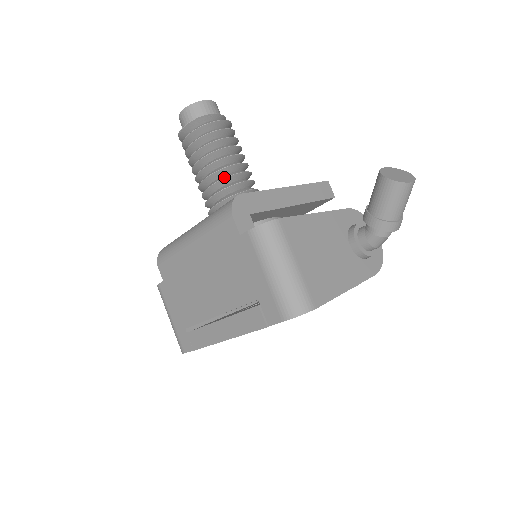
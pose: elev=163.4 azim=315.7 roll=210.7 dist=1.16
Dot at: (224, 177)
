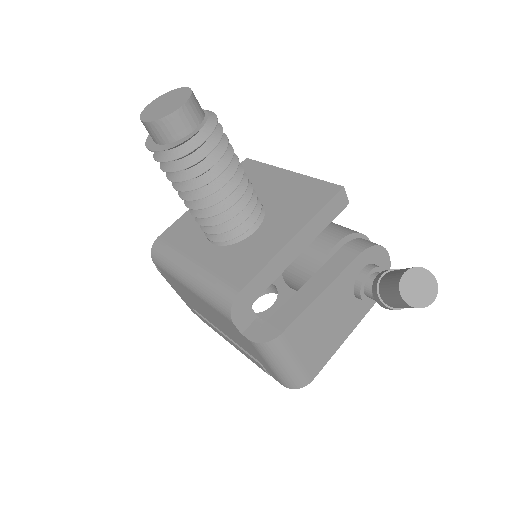
Dot at: (215, 213)
